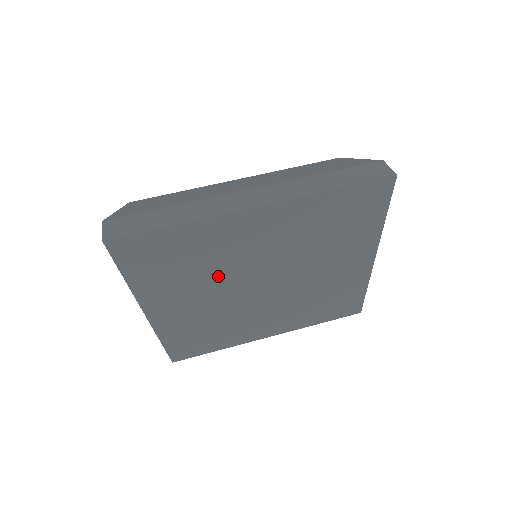
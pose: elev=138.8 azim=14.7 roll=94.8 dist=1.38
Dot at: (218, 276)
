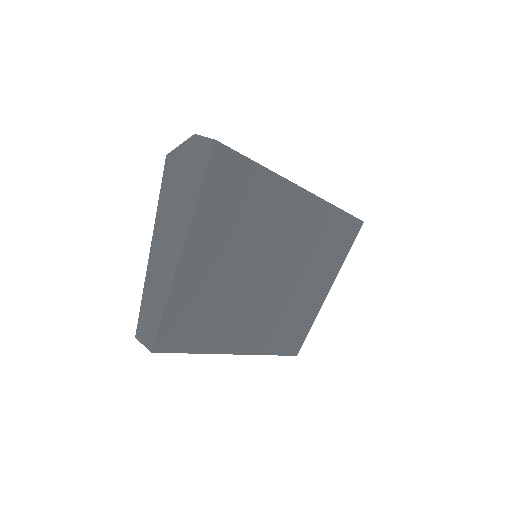
Dot at: (252, 246)
